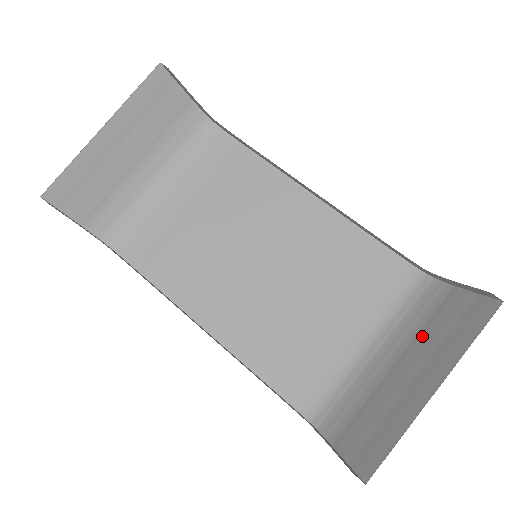
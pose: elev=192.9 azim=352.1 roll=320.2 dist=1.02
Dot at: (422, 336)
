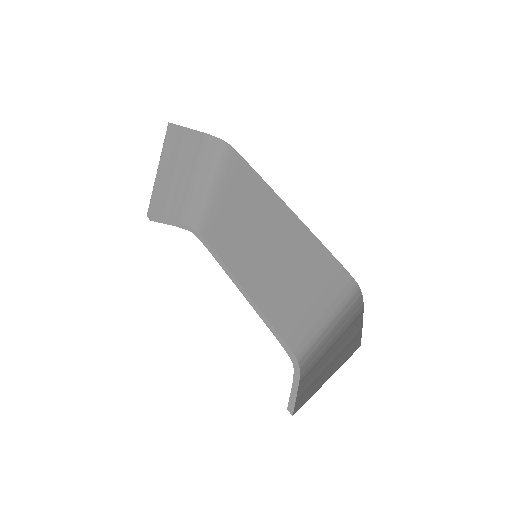
Dot at: (340, 339)
